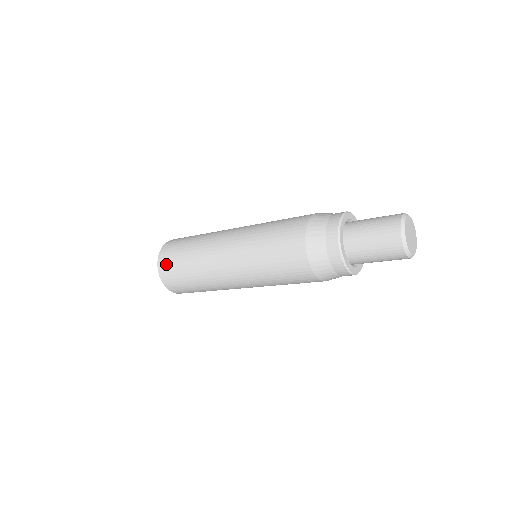
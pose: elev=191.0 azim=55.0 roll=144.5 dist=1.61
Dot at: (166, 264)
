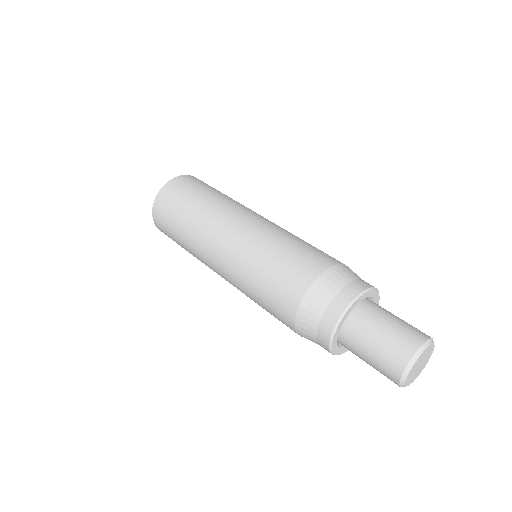
Dot at: (161, 225)
